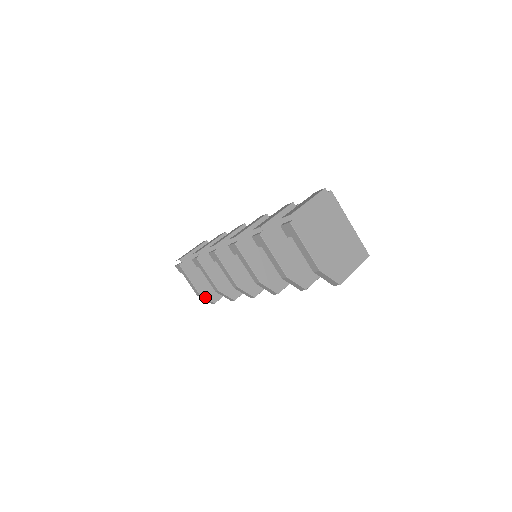
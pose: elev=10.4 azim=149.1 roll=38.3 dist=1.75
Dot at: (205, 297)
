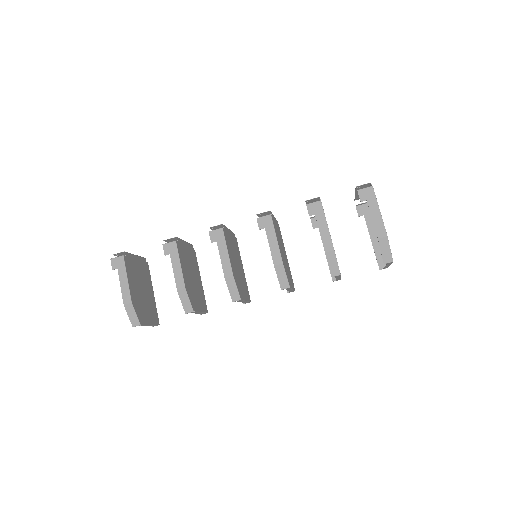
Dot at: (135, 310)
